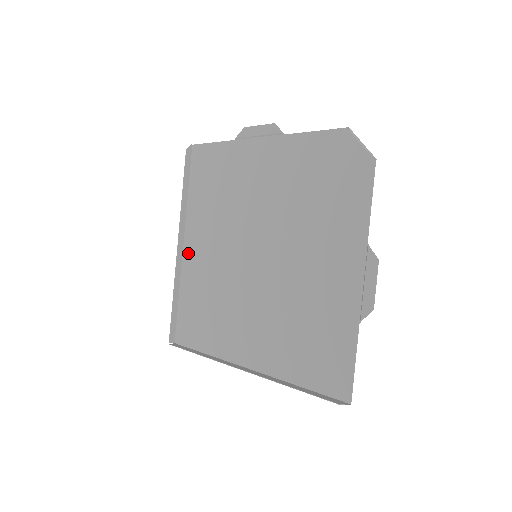
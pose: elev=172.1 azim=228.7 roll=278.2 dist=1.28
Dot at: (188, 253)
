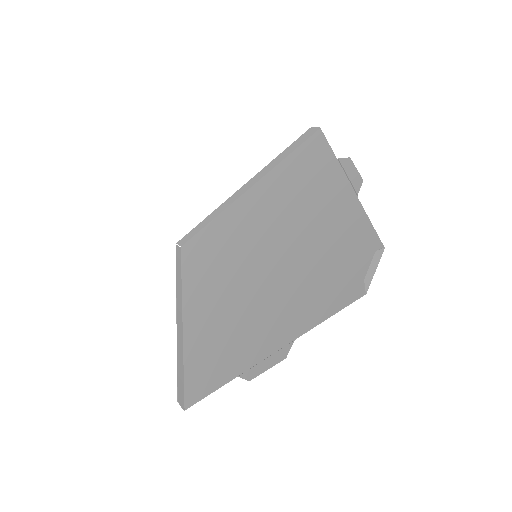
Dot at: (240, 201)
